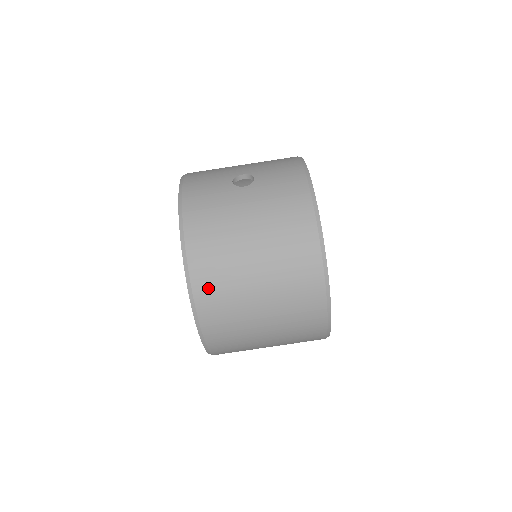
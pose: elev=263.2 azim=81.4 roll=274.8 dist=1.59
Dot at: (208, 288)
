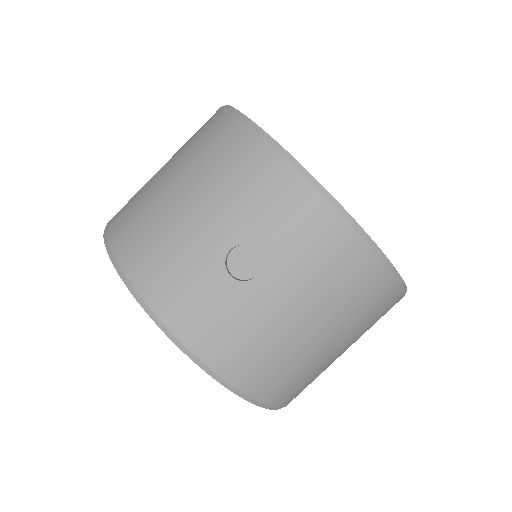
Dot at: (292, 394)
